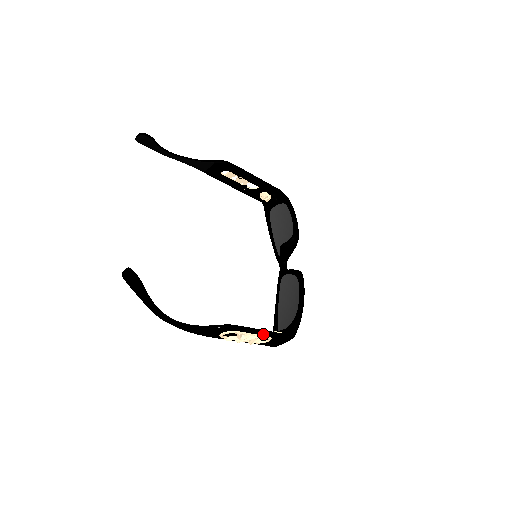
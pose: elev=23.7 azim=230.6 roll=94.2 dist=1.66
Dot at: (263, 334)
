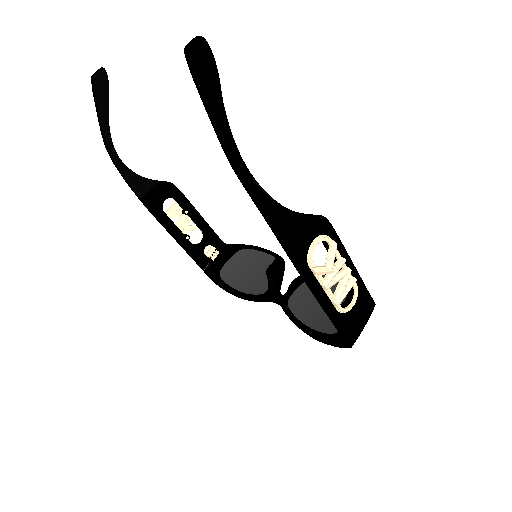
Dot at: (352, 271)
